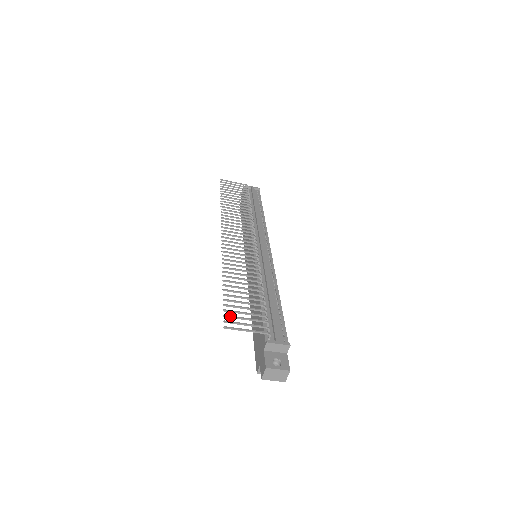
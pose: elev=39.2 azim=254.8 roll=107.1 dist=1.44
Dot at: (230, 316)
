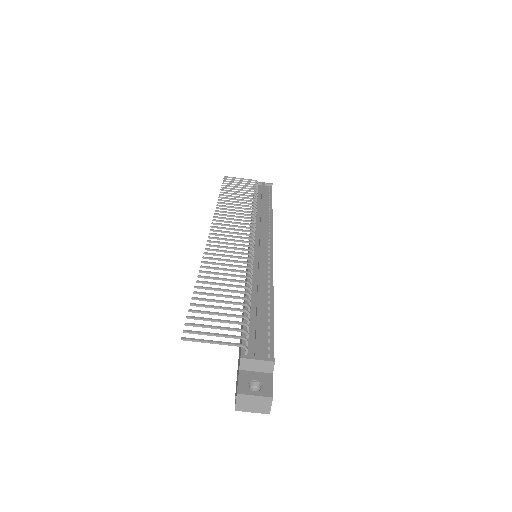
Dot at: (194, 324)
